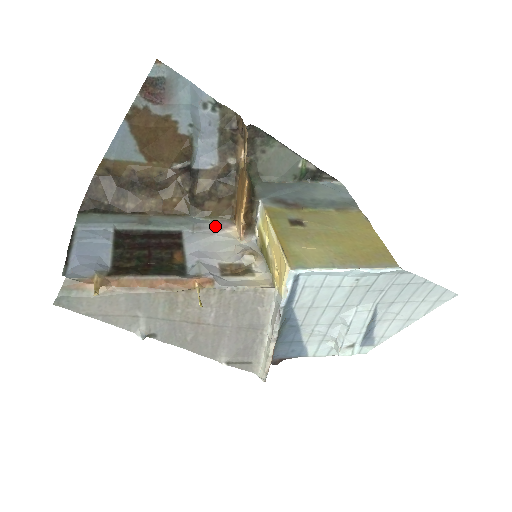
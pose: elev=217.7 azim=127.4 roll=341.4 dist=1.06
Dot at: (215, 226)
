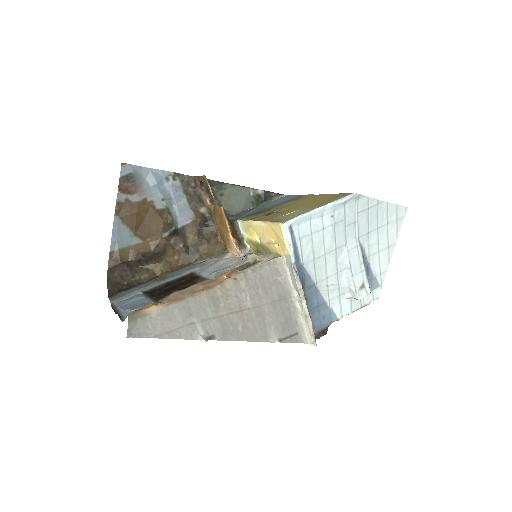
Dot at: (215, 259)
